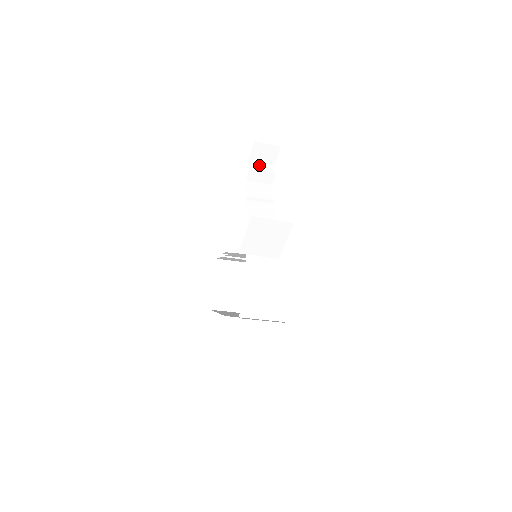
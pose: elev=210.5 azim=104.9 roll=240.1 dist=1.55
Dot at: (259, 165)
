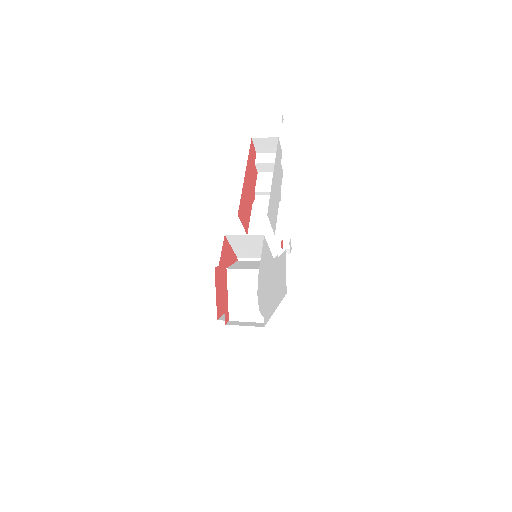
Dot at: (266, 157)
